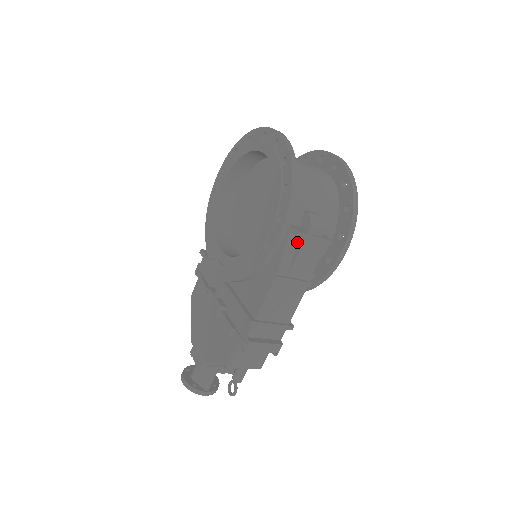
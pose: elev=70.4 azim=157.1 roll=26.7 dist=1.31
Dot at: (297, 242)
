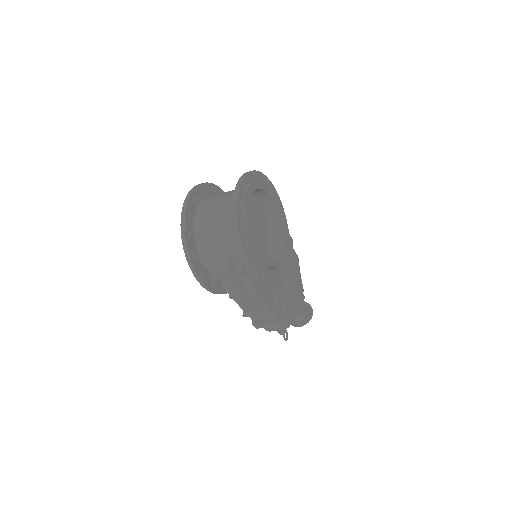
Dot at: occluded
